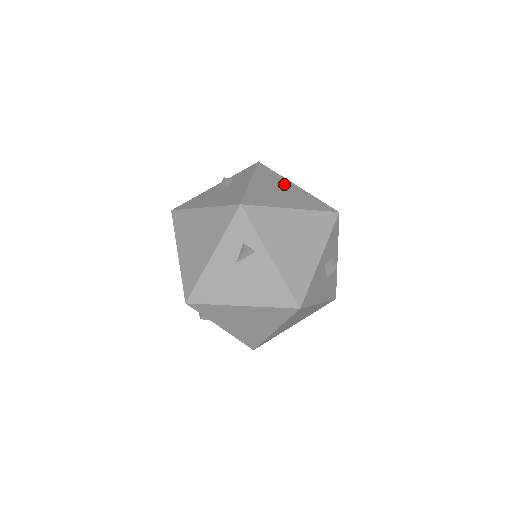
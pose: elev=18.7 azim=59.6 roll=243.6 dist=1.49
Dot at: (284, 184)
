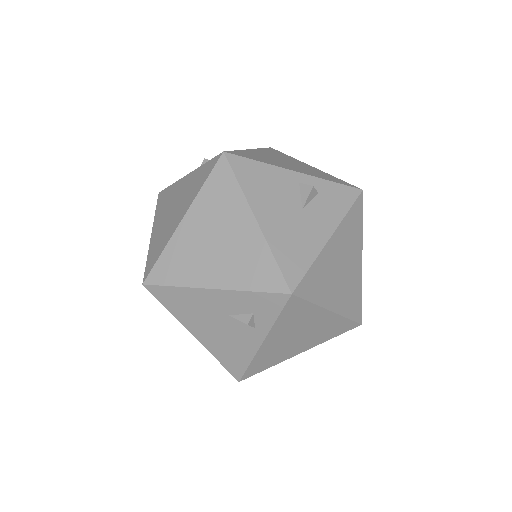
Dot at: (354, 254)
